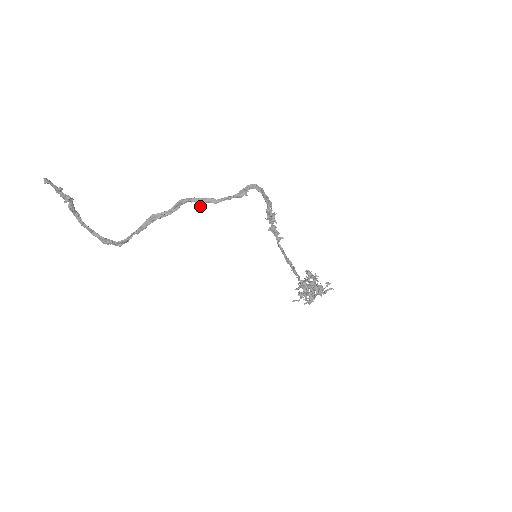
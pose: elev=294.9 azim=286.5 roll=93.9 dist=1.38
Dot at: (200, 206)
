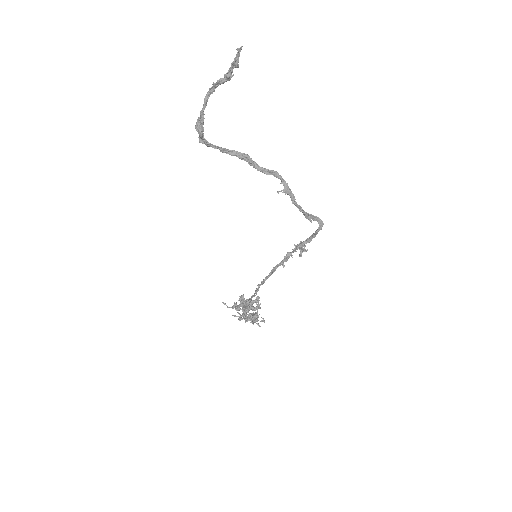
Dot at: (283, 192)
